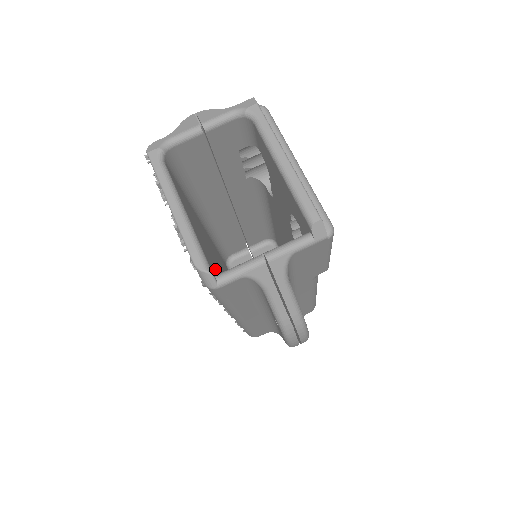
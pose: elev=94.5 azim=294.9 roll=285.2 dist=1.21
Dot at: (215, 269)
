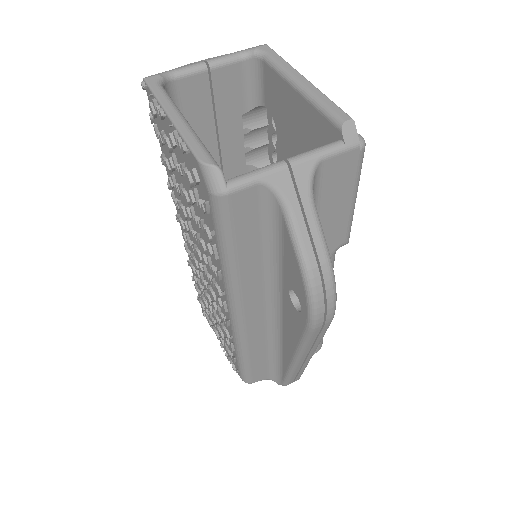
Dot at: occluded
